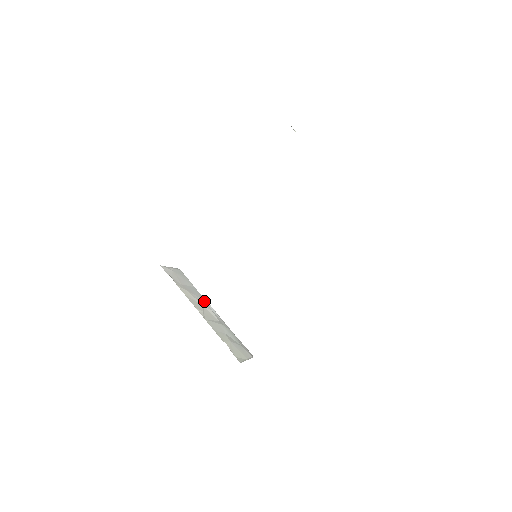
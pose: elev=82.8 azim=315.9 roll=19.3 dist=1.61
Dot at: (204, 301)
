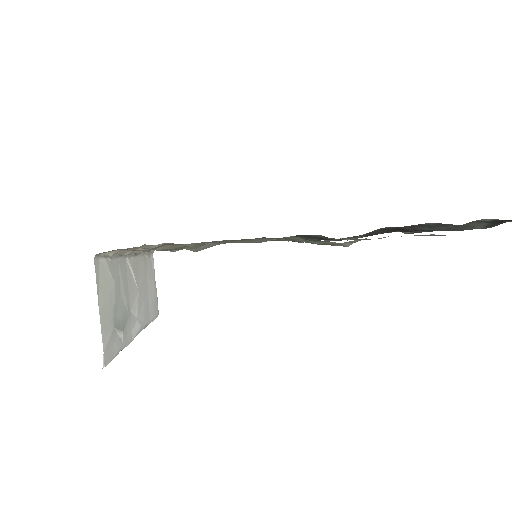
Dot at: (143, 312)
